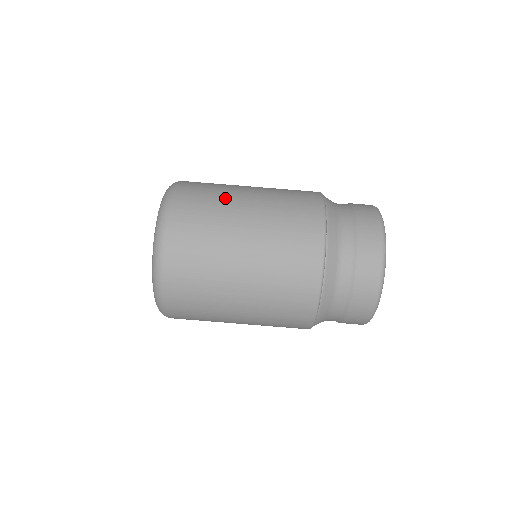
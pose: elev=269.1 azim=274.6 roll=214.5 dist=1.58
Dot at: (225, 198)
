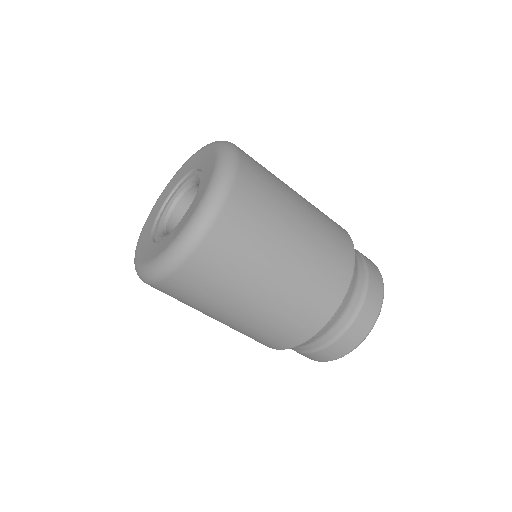
Dot at: (218, 303)
